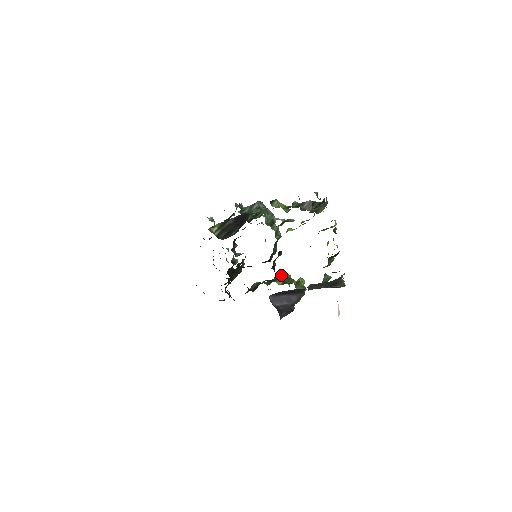
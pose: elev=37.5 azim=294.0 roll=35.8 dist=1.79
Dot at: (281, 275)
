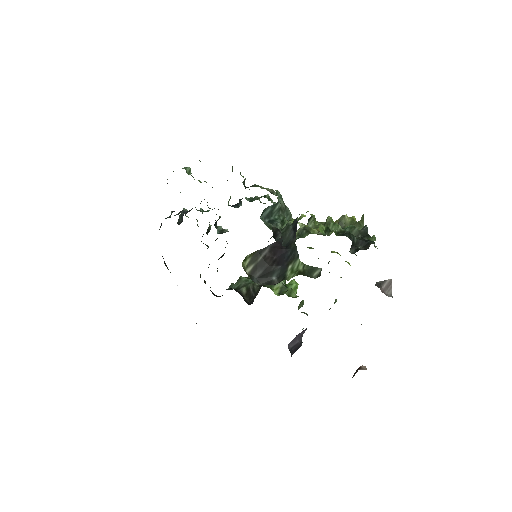
Dot at: occluded
